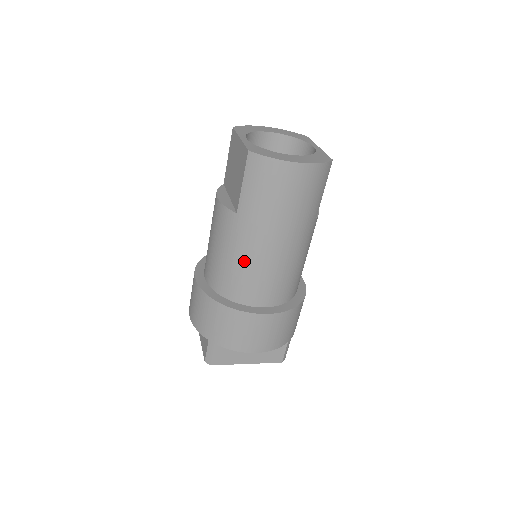
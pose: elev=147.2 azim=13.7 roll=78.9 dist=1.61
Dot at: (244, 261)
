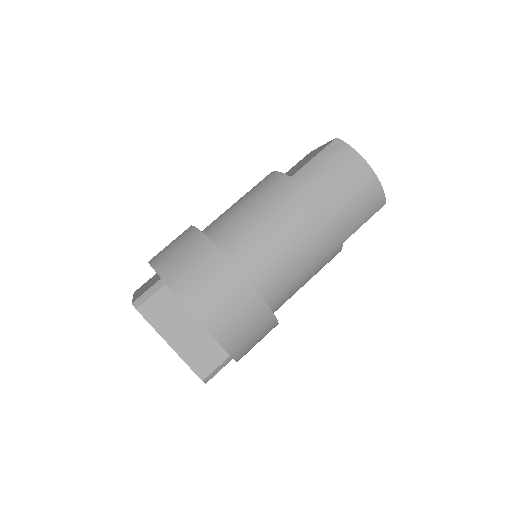
Dot at: (267, 218)
